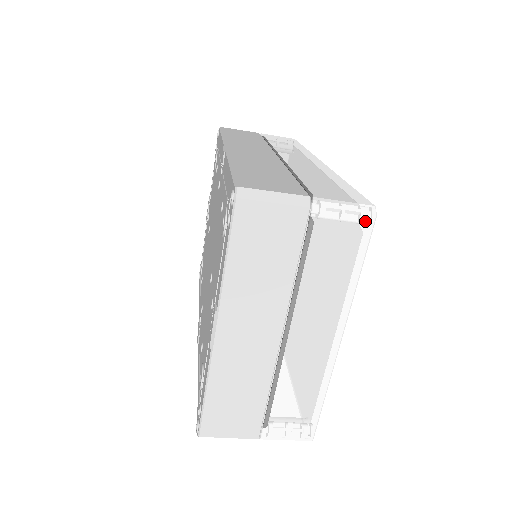
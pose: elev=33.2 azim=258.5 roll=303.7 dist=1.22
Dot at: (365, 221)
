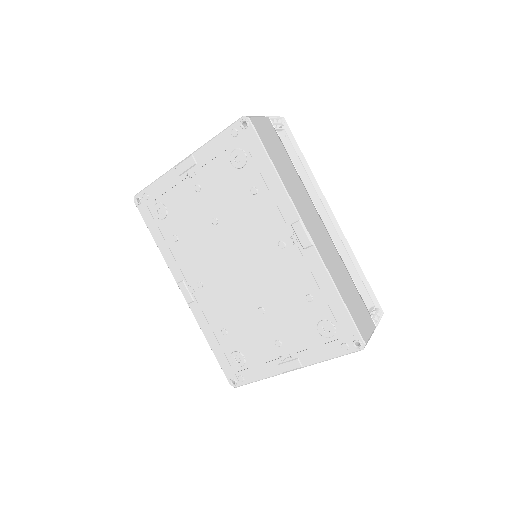
Dot at: occluded
